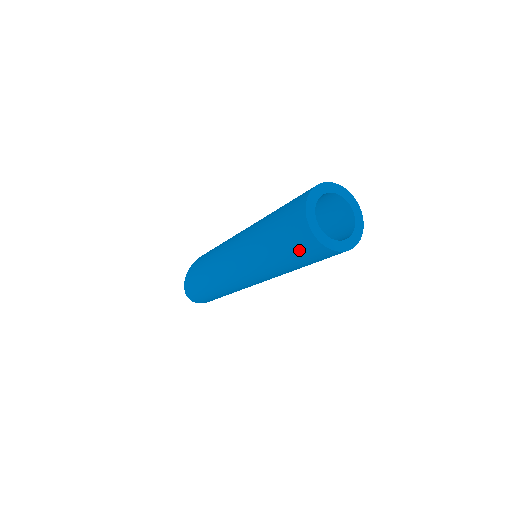
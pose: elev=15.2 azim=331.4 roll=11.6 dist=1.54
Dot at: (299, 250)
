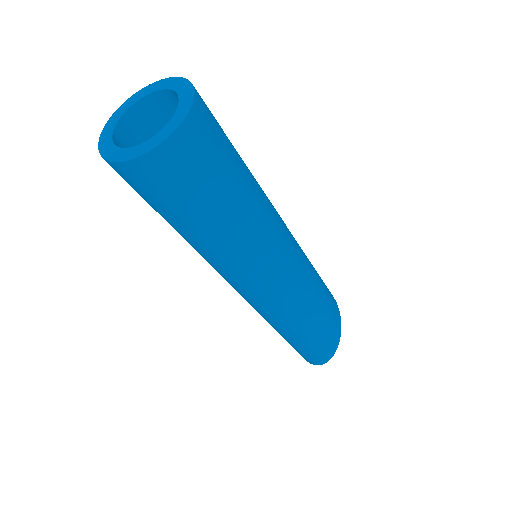
Dot at: occluded
